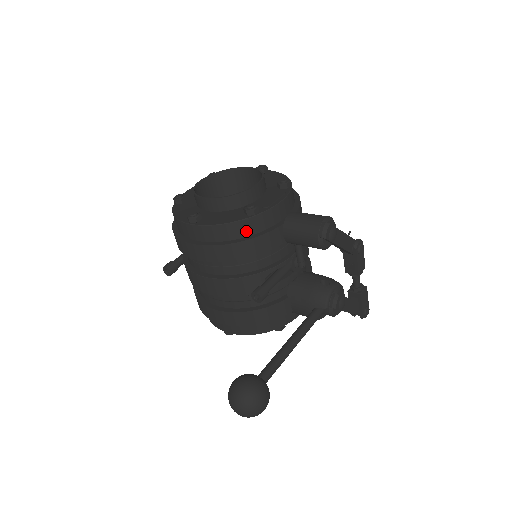
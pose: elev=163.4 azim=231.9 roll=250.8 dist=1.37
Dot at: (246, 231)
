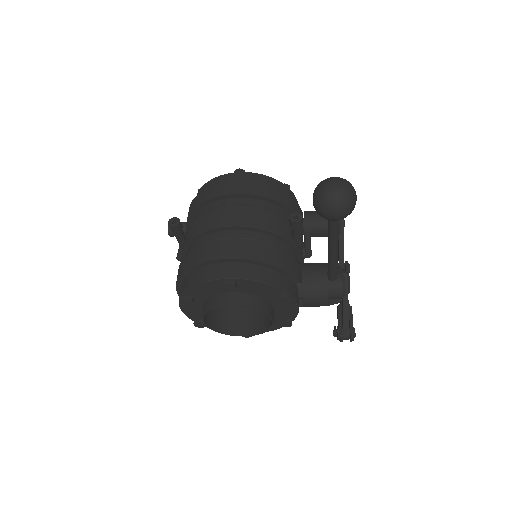
Dot at: occluded
